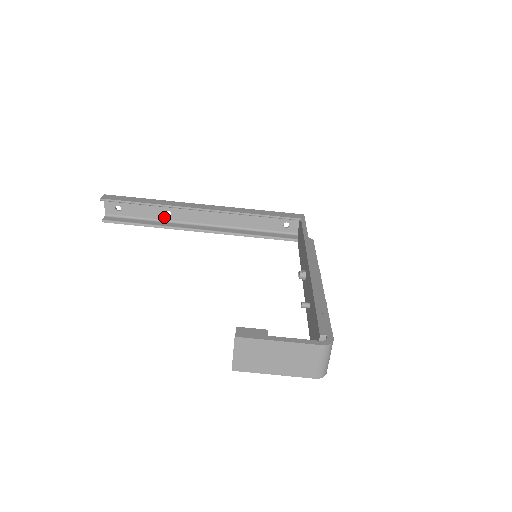
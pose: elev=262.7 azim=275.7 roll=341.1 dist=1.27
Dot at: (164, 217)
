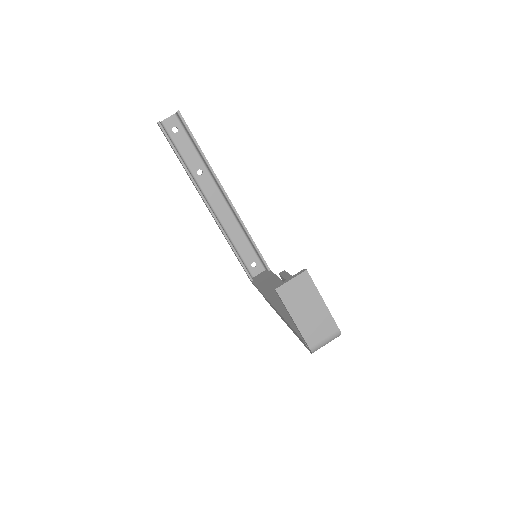
Dot at: (194, 171)
